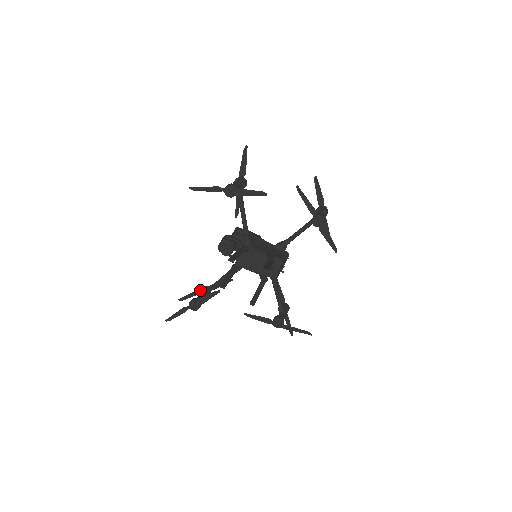
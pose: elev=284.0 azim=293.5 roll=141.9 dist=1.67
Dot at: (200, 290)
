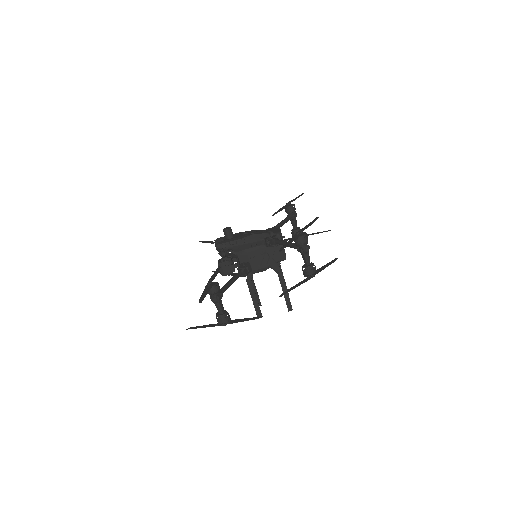
Dot at: occluded
